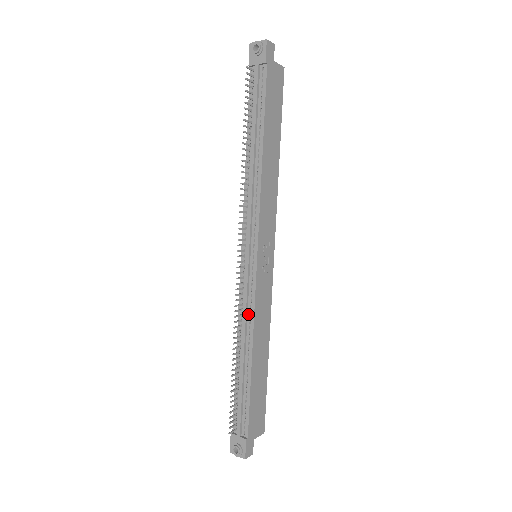
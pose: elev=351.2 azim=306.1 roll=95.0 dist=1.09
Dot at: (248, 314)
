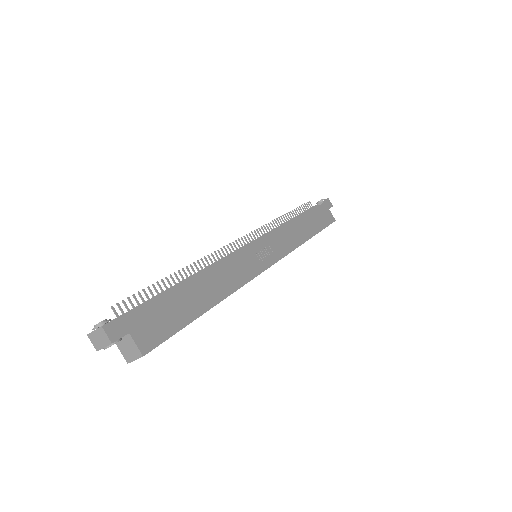
Dot at: occluded
